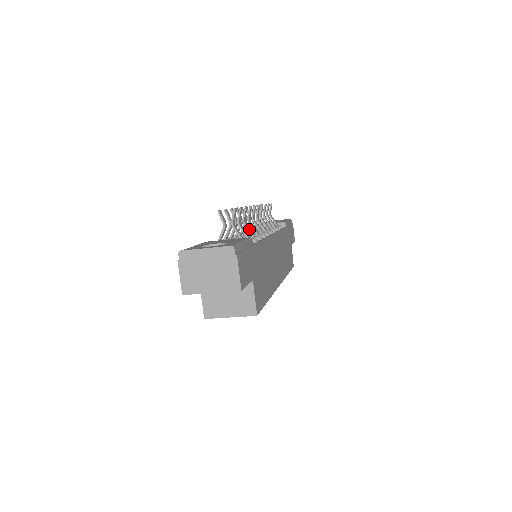
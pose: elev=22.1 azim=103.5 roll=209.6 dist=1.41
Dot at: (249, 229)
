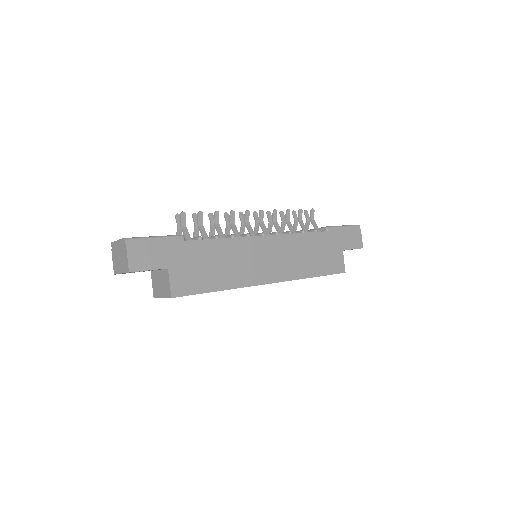
Dot at: (218, 230)
